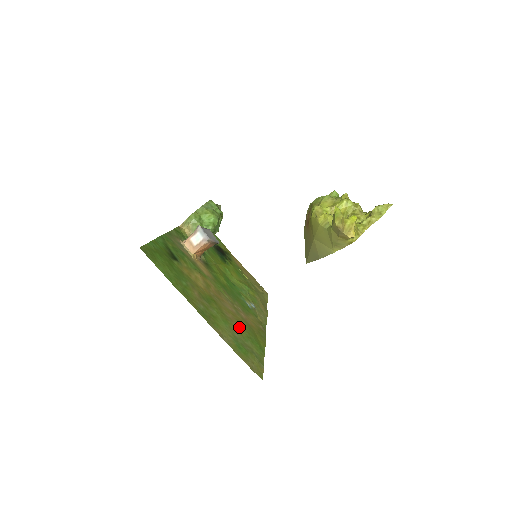
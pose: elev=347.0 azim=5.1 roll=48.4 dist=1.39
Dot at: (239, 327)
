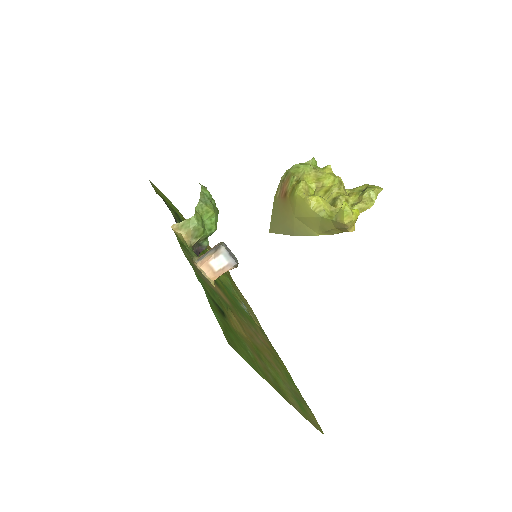
Dot at: (278, 368)
